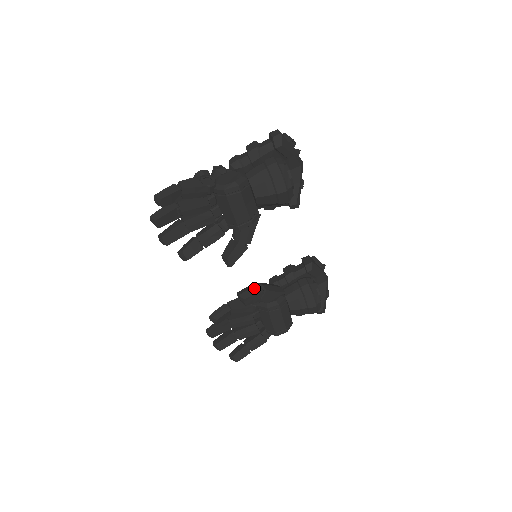
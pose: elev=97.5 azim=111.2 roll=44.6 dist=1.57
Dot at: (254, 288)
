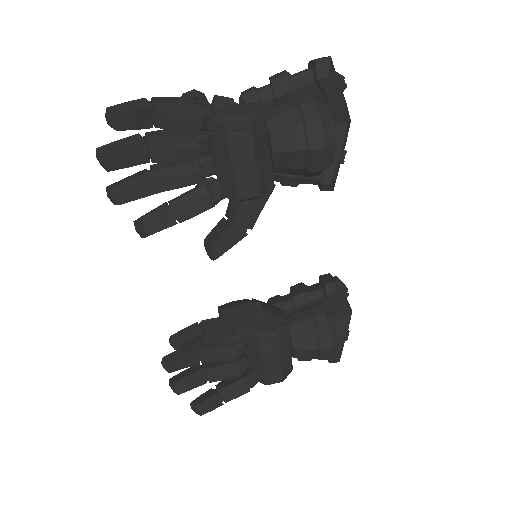
Dot at: (245, 304)
